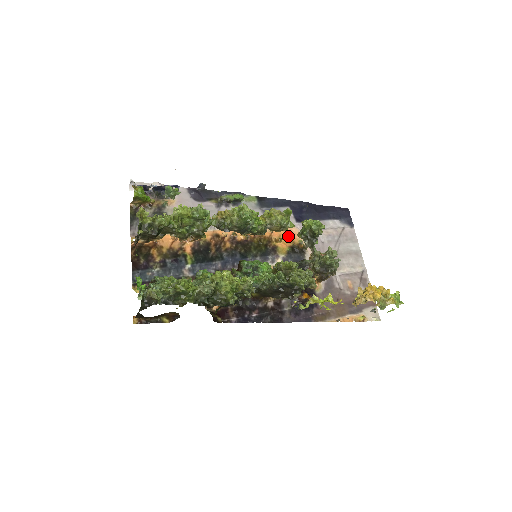
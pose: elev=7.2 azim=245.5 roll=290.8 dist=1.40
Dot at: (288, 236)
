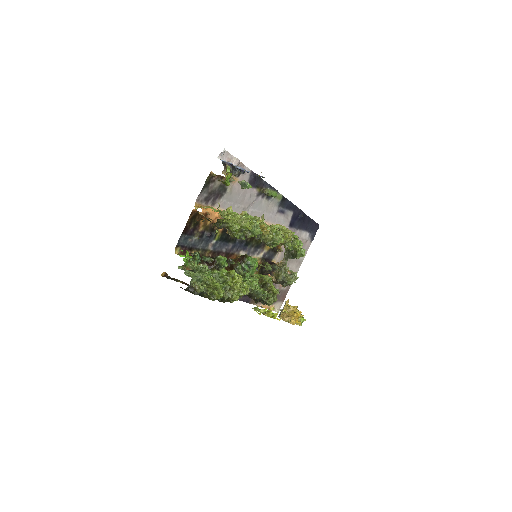
Dot at: occluded
